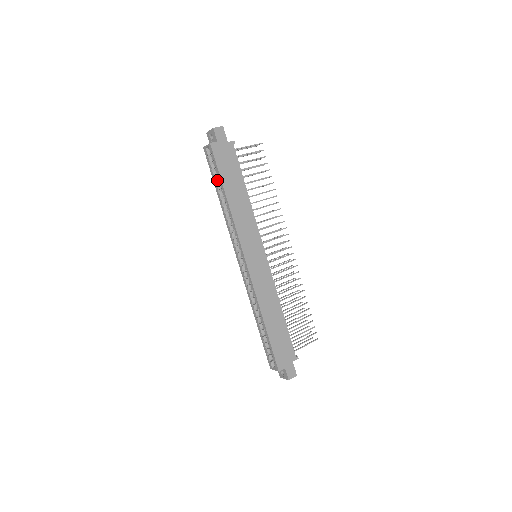
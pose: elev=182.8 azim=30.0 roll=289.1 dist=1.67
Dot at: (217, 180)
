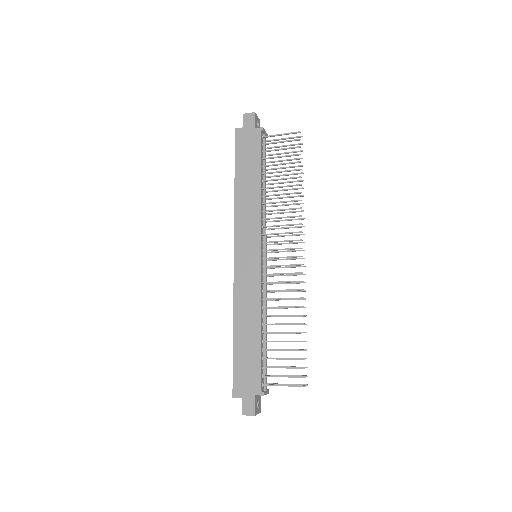
Dot at: occluded
